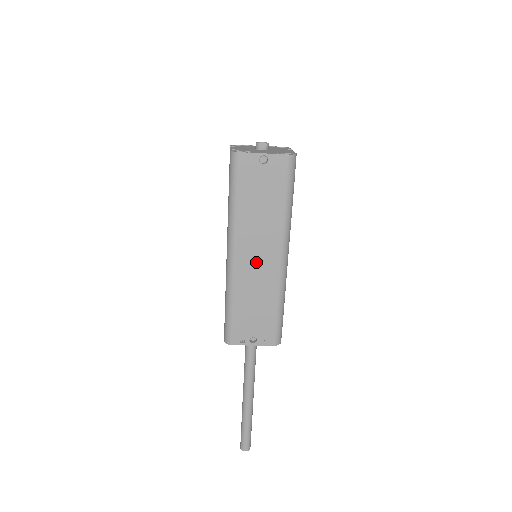
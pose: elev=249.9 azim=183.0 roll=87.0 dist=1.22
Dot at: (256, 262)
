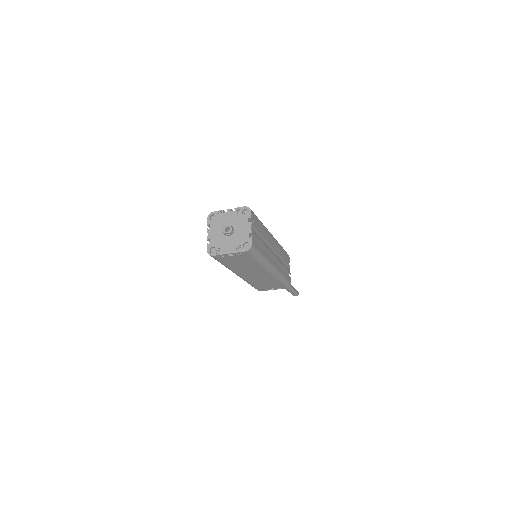
Dot at: (254, 275)
